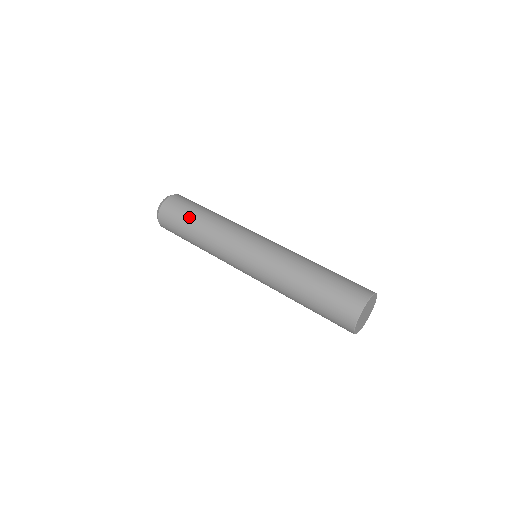
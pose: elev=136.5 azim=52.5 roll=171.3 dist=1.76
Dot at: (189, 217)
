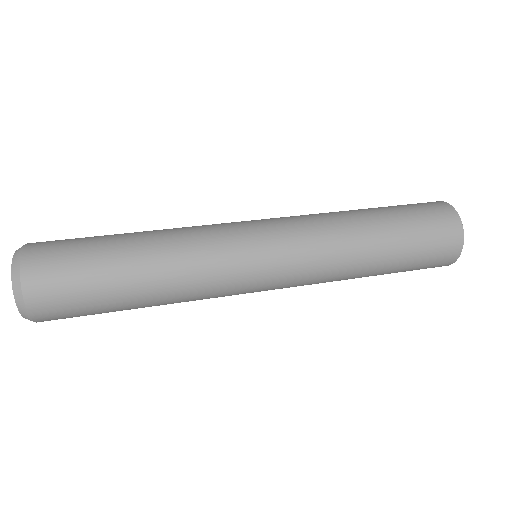
Dot at: (108, 272)
